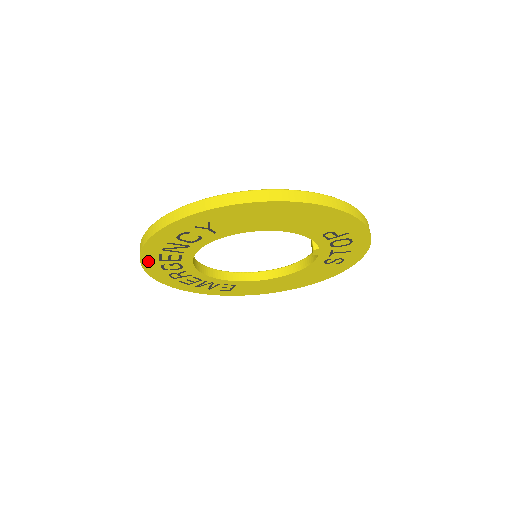
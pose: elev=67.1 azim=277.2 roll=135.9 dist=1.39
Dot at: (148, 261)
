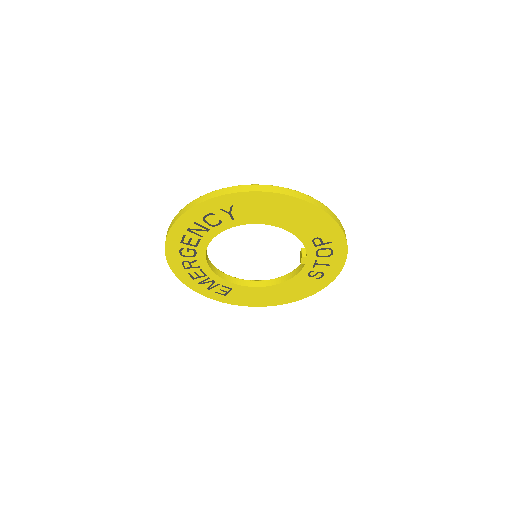
Dot at: (172, 241)
